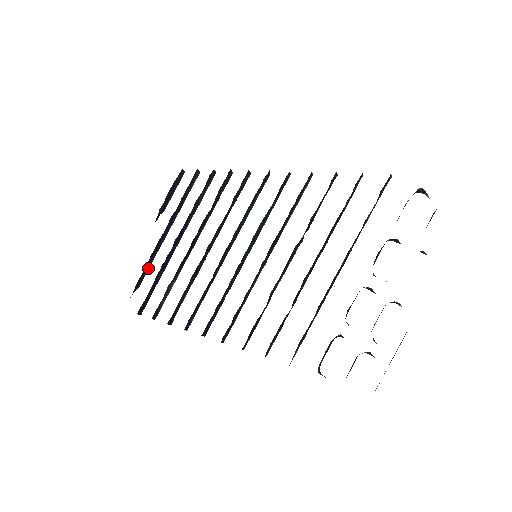
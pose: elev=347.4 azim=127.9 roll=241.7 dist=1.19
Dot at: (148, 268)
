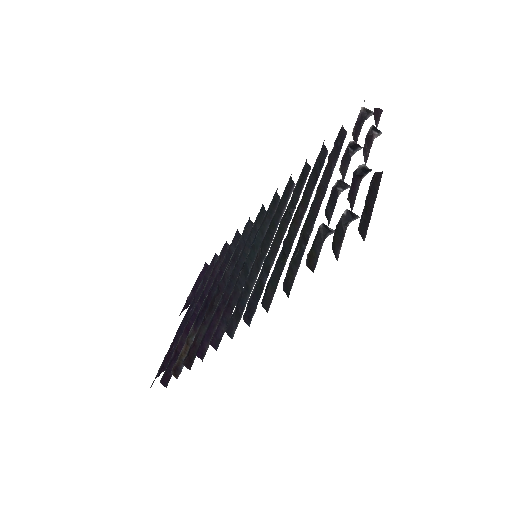
Dot at: occluded
